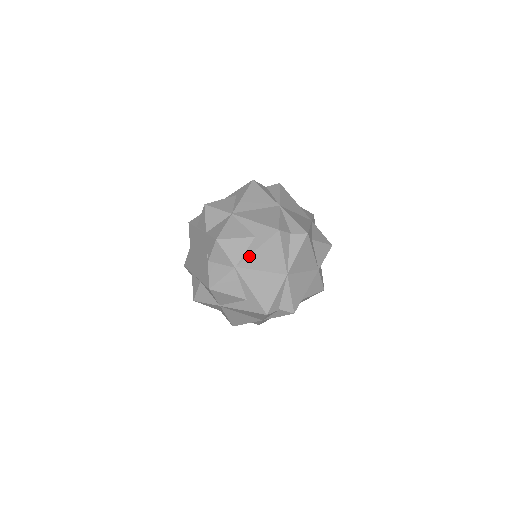
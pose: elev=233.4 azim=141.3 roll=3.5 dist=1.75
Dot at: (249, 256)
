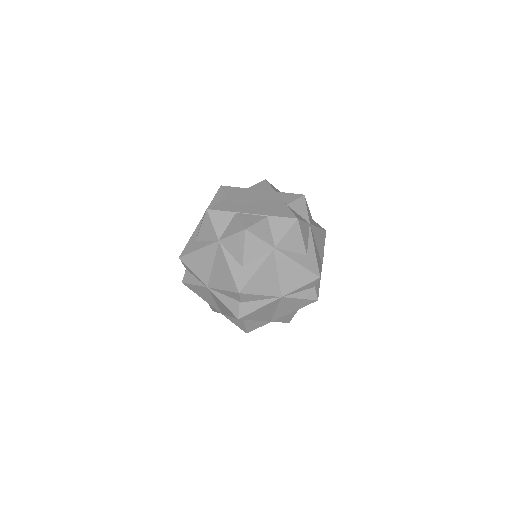
Dot at: (315, 226)
